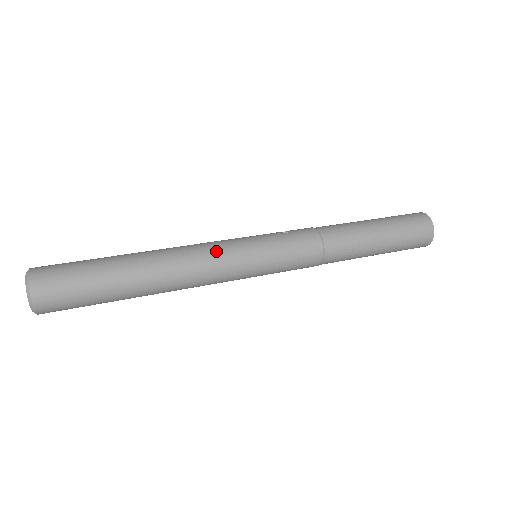
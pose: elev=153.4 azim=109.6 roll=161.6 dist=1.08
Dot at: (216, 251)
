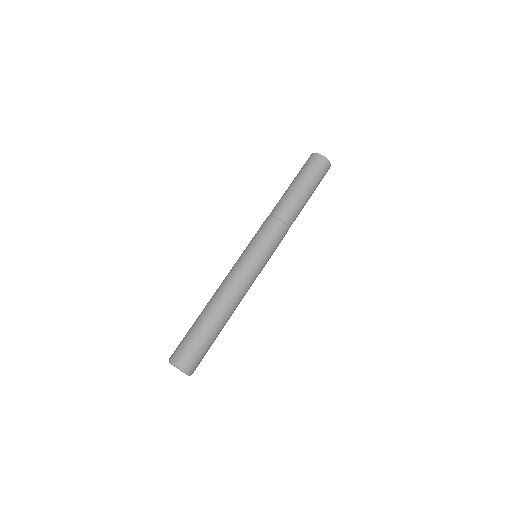
Dot at: (239, 274)
